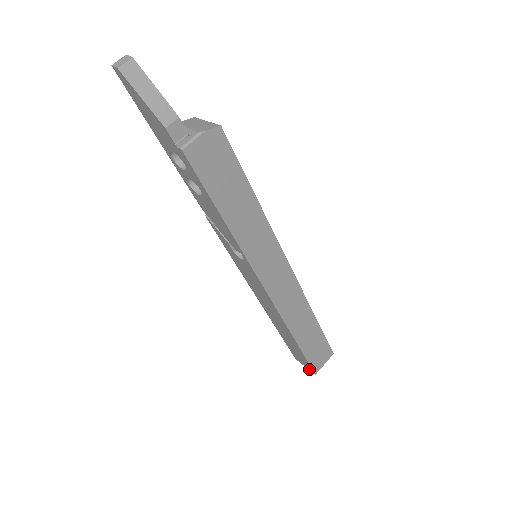
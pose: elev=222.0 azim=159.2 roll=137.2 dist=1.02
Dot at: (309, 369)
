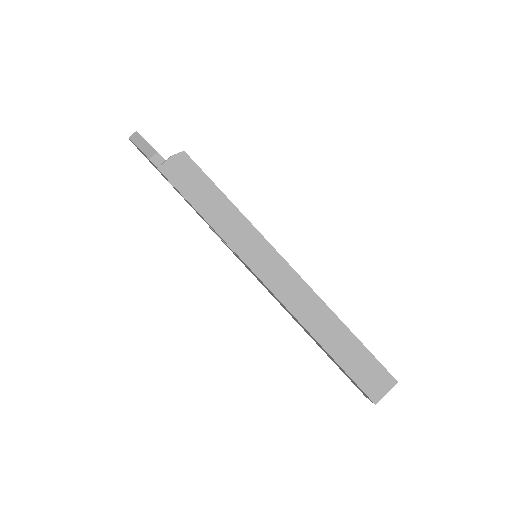
Dot at: (370, 400)
